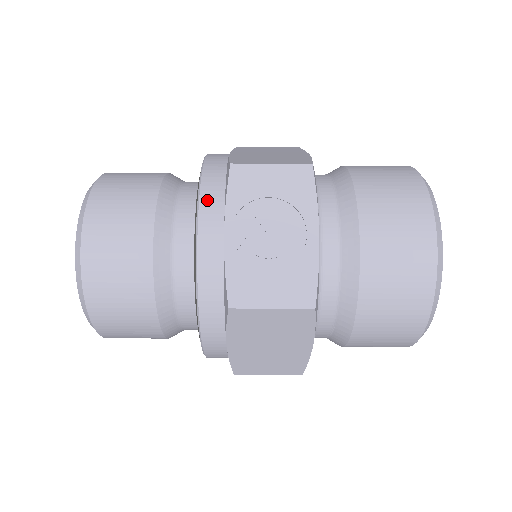
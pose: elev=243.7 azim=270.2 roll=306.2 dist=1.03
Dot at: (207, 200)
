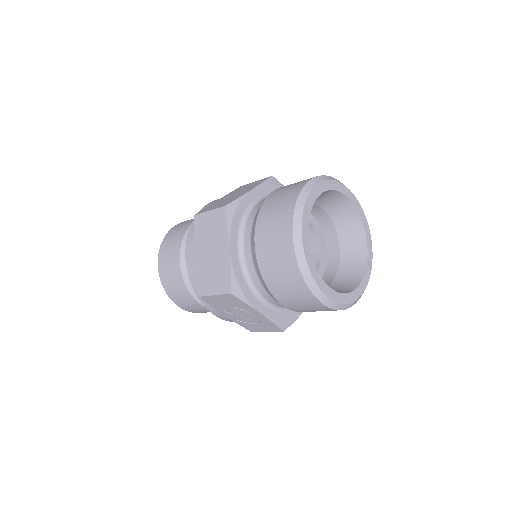
Dot at: (205, 304)
